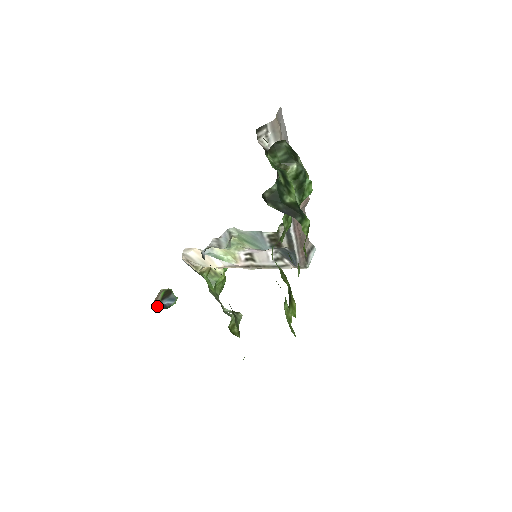
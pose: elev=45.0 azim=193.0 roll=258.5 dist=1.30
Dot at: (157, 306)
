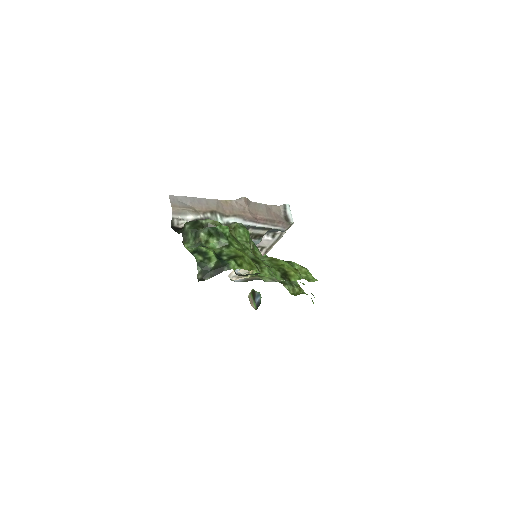
Dot at: (255, 306)
